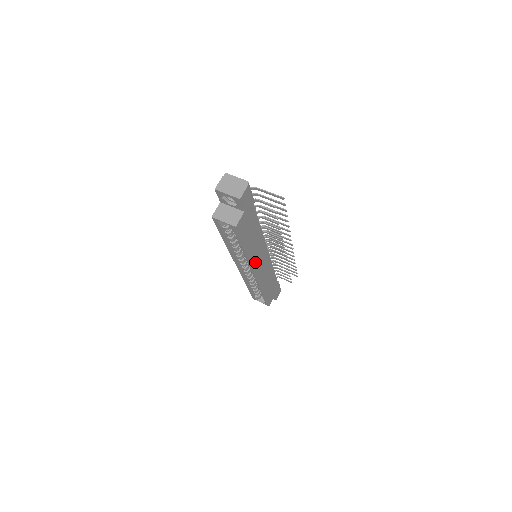
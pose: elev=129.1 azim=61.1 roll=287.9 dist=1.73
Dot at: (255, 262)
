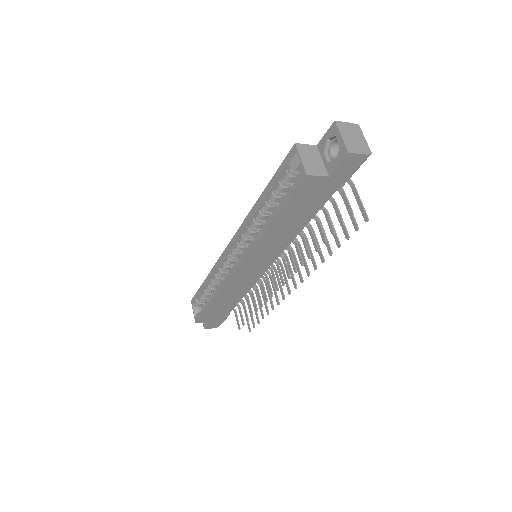
Dot at: (255, 253)
